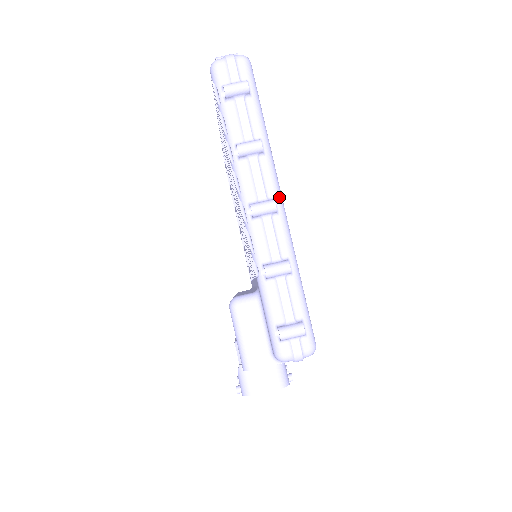
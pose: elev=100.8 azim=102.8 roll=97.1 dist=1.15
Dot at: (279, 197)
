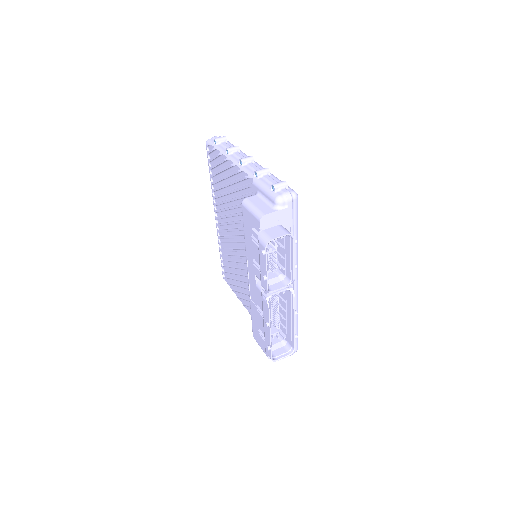
Dot at: occluded
